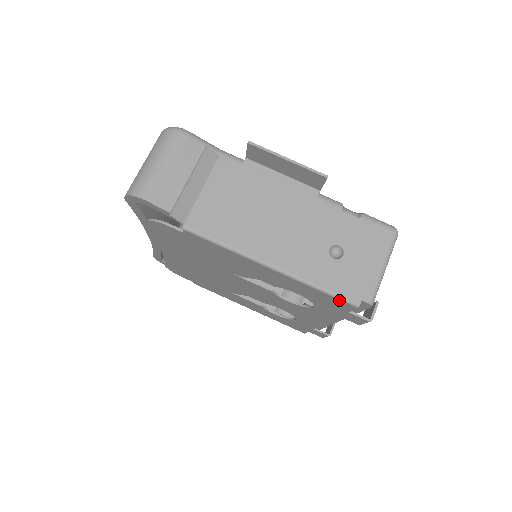
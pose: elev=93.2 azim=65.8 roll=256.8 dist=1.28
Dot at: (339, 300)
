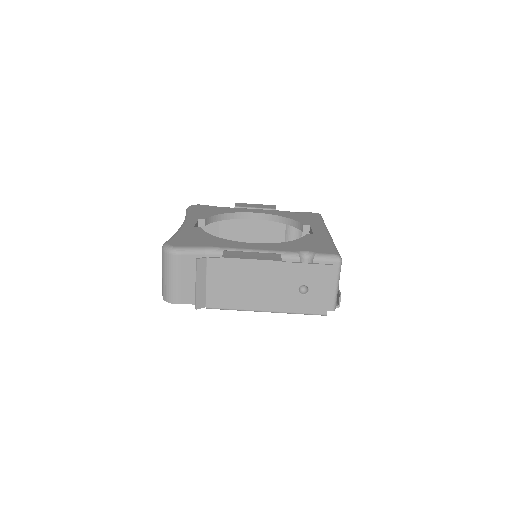
Dot at: (314, 314)
